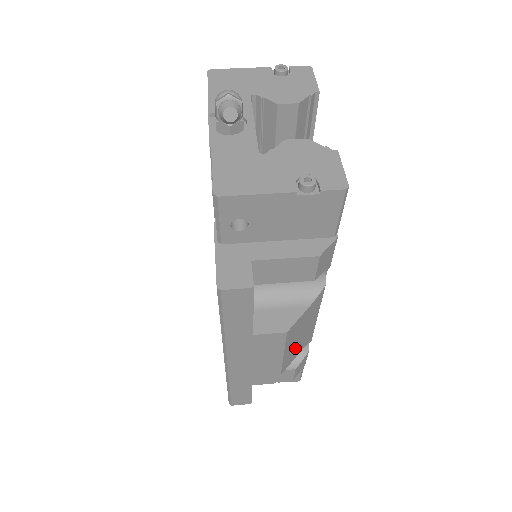
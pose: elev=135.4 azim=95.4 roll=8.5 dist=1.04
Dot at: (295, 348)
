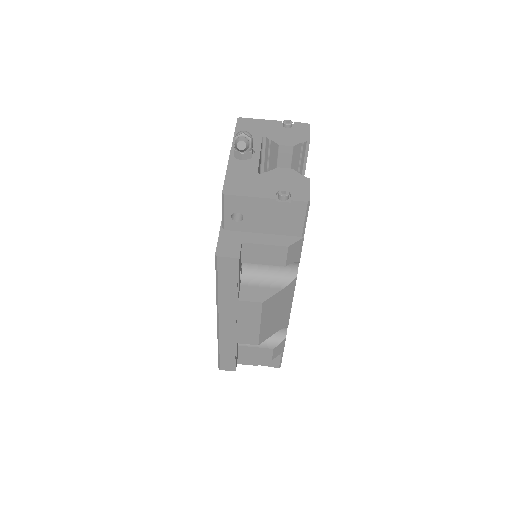
Dot at: (272, 325)
